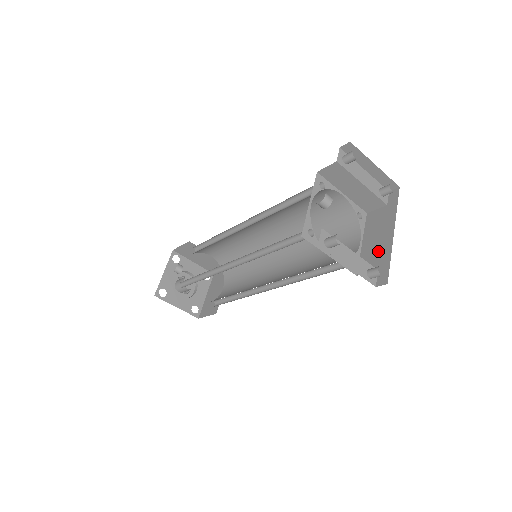
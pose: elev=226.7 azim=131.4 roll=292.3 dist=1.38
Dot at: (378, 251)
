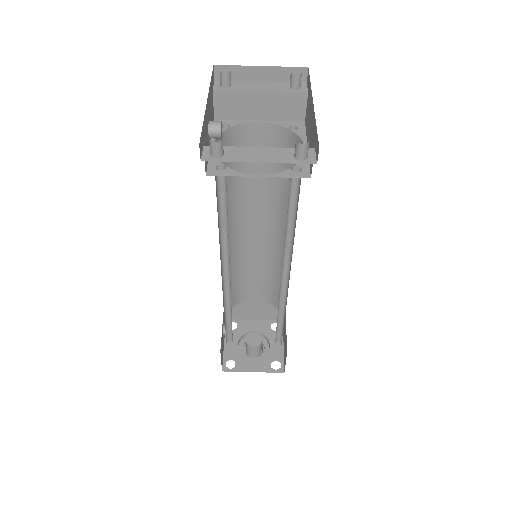
Dot at: (312, 134)
